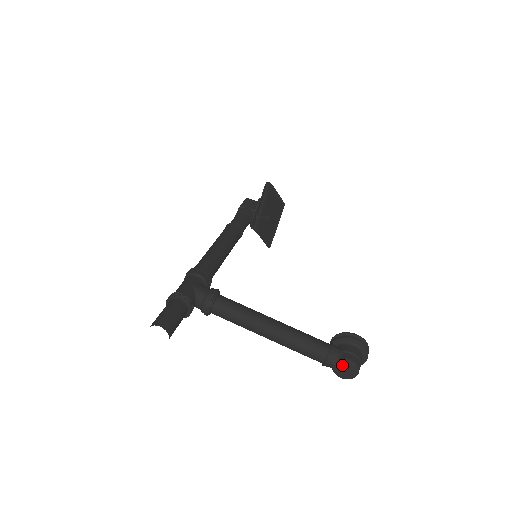
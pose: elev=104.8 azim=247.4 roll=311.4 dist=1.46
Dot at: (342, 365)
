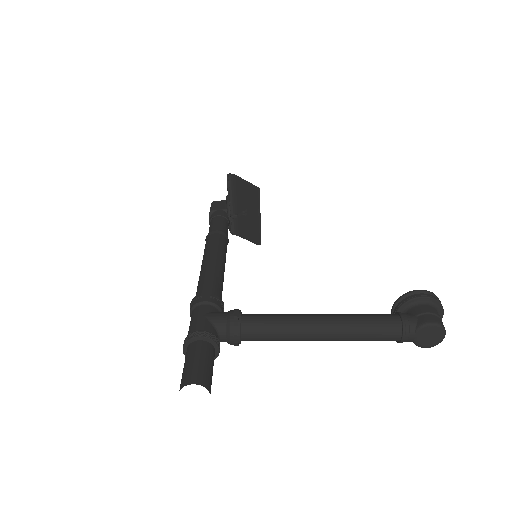
Dot at: (424, 332)
